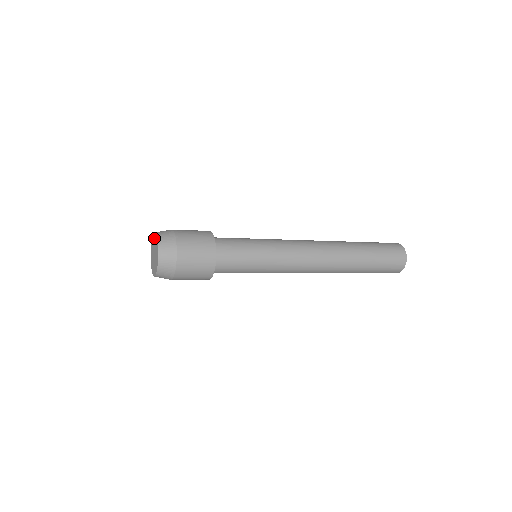
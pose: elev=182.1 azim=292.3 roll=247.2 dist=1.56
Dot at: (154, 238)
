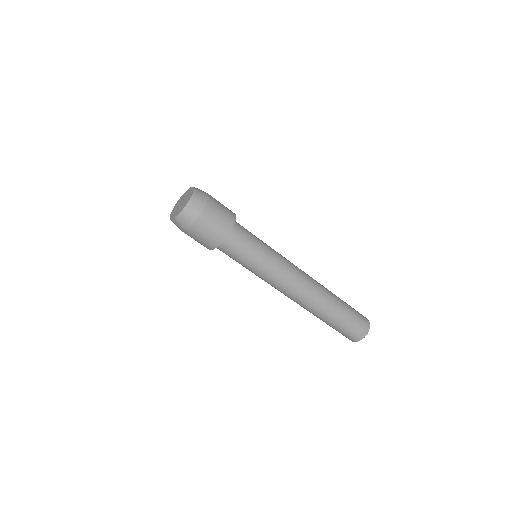
Dot at: (181, 198)
